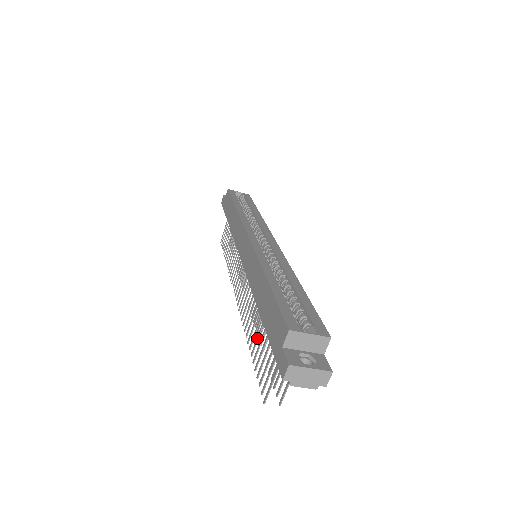
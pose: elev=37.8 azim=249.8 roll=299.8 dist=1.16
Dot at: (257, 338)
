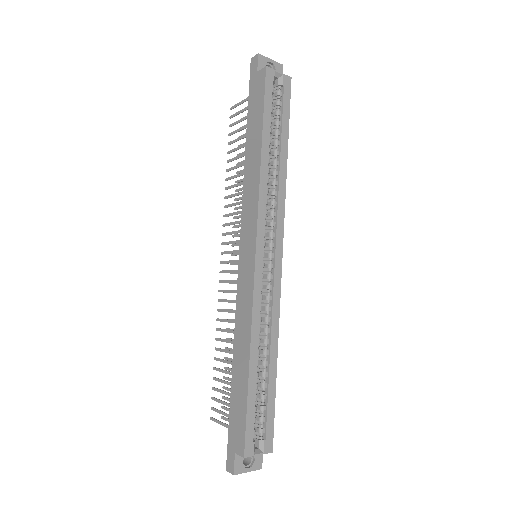
Dot at: (224, 362)
